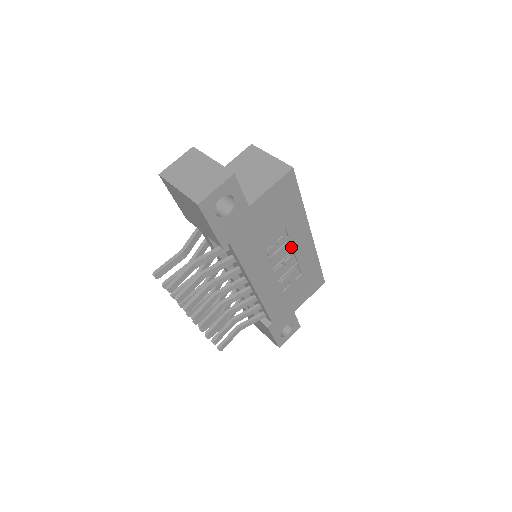
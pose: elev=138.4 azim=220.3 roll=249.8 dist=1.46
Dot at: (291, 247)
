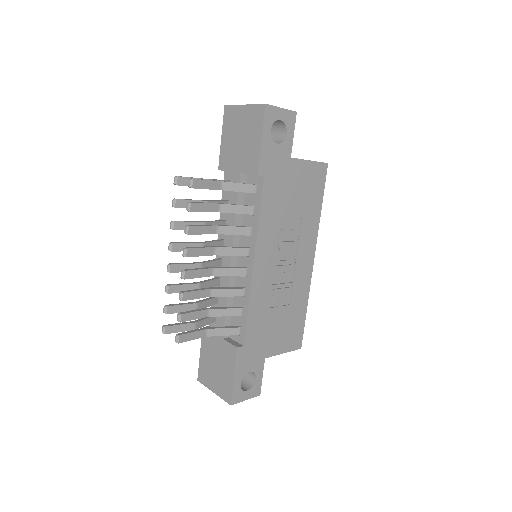
Dot at: (296, 254)
